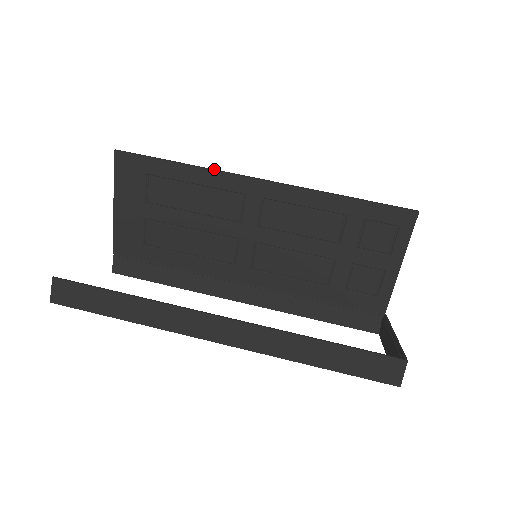
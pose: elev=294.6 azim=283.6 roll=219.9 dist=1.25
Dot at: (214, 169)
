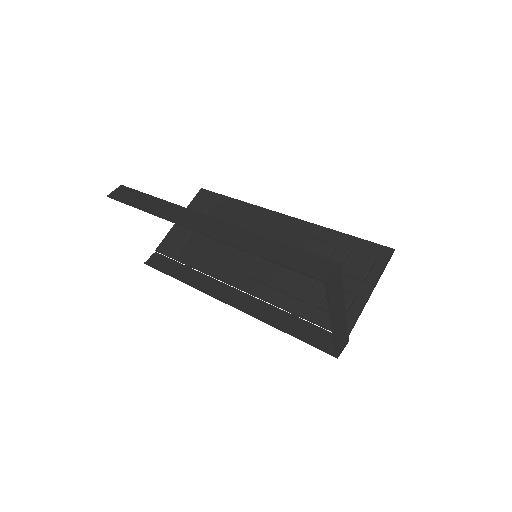
Dot at: (256, 206)
